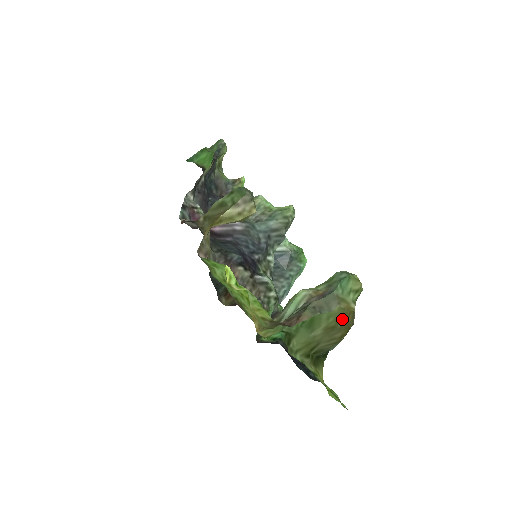
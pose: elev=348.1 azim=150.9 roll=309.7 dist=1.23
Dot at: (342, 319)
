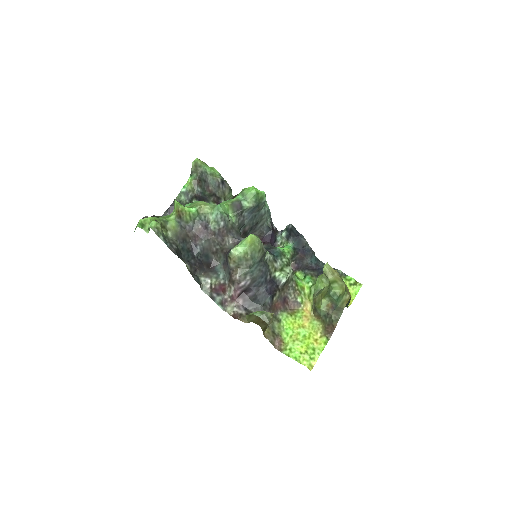
Dot at: occluded
